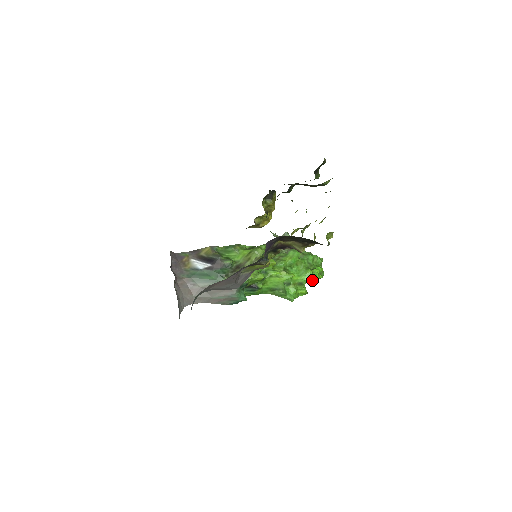
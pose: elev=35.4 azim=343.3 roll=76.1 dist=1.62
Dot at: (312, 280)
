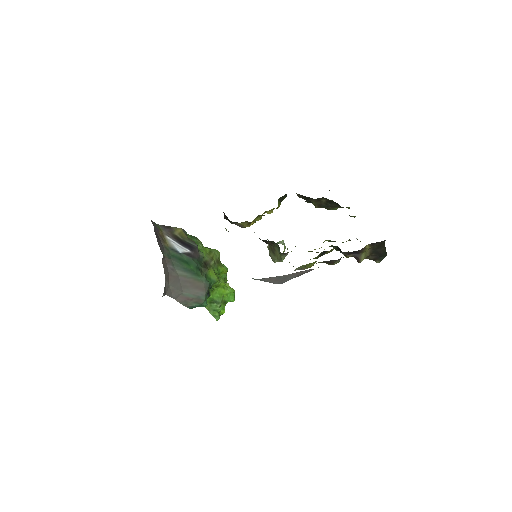
Dot at: occluded
